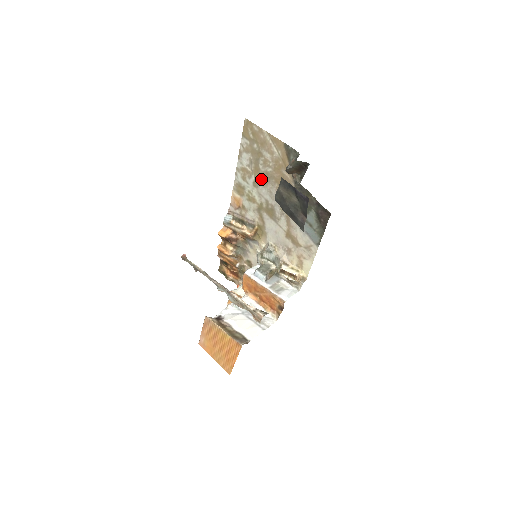
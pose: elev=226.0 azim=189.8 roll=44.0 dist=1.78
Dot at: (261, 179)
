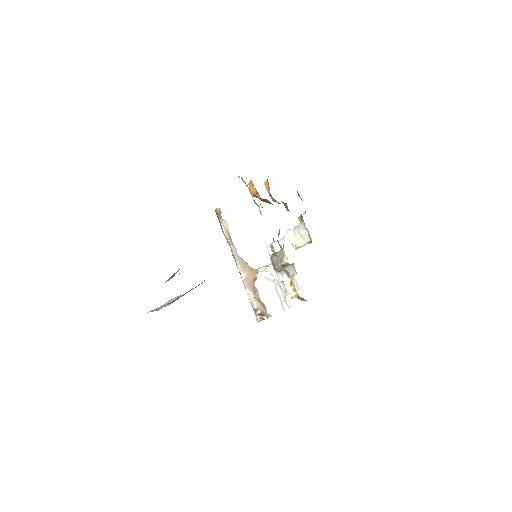
Dot at: occluded
